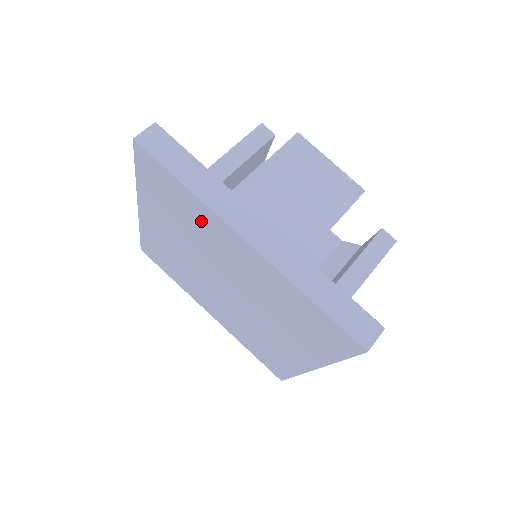
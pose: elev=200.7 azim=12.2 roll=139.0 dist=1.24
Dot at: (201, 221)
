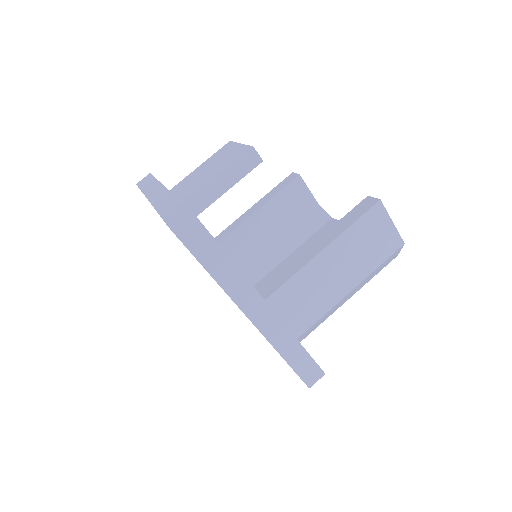
Dot at: occluded
